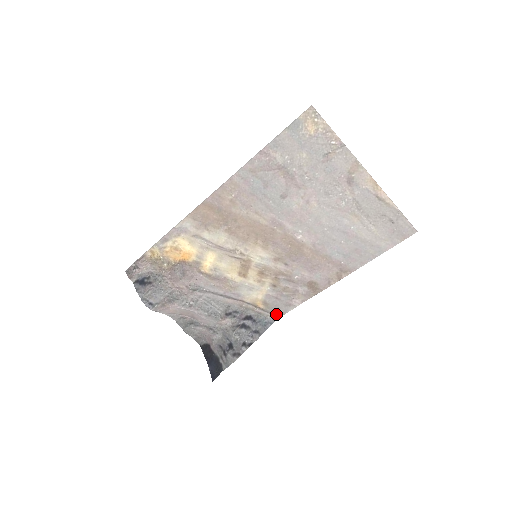
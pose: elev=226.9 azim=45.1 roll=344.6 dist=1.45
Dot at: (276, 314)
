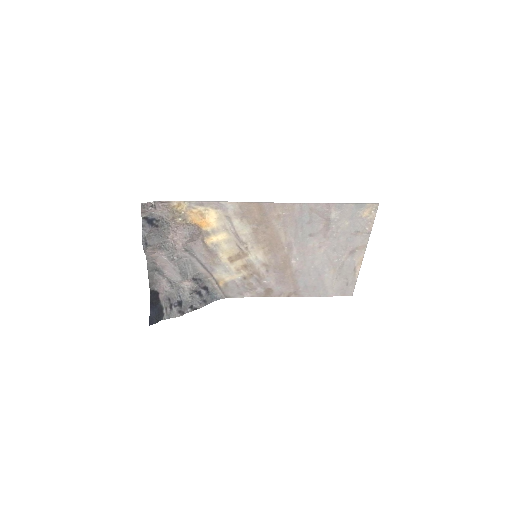
Dot at: (226, 295)
